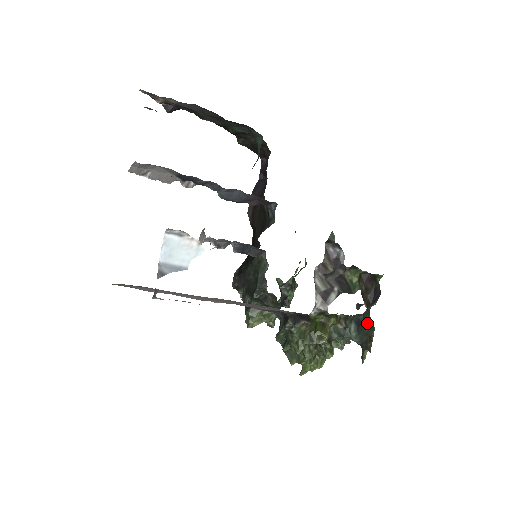
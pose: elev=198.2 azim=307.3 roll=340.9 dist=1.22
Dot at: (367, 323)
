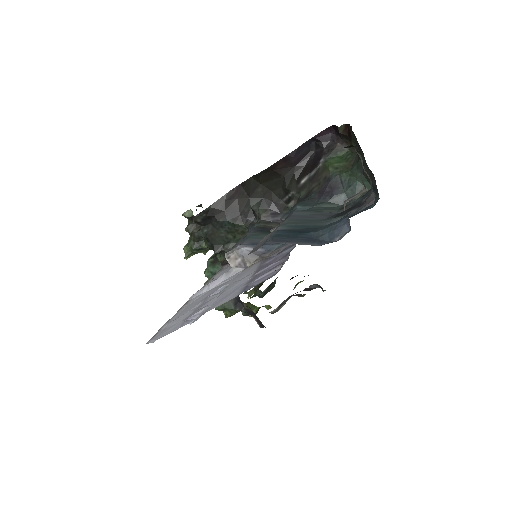
Dot at: (273, 282)
